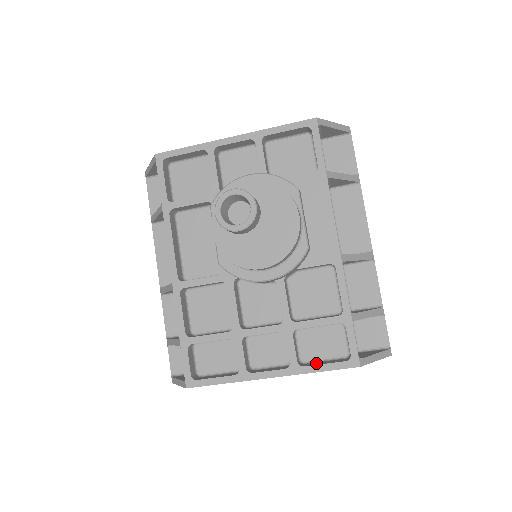
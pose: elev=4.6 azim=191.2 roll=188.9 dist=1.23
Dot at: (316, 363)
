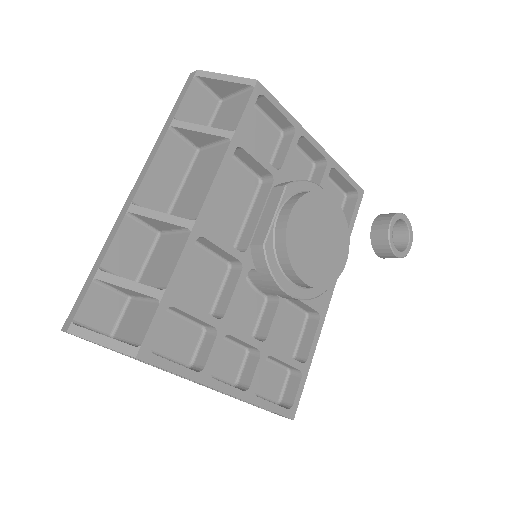
Dot at: occluded
